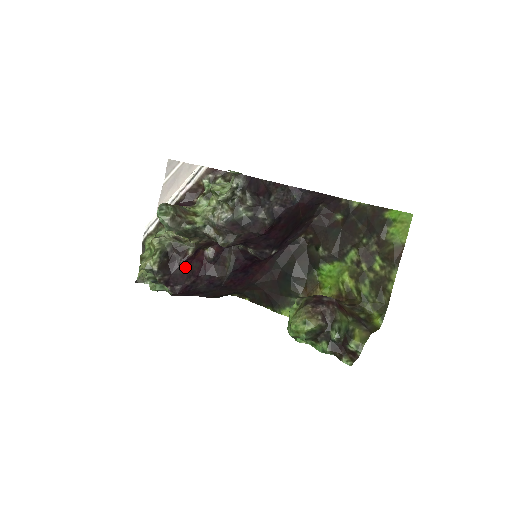
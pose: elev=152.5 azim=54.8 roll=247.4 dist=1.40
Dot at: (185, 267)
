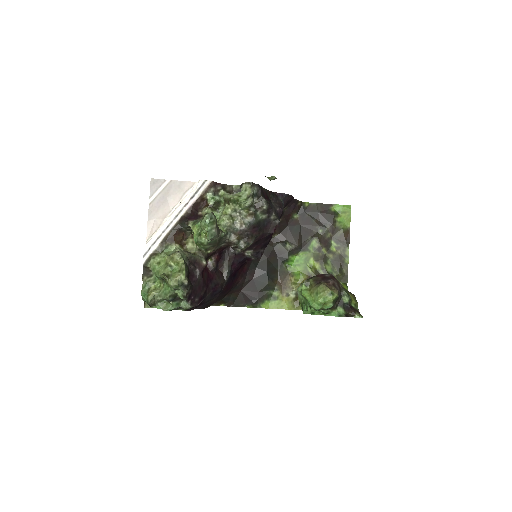
Dot at: (201, 278)
